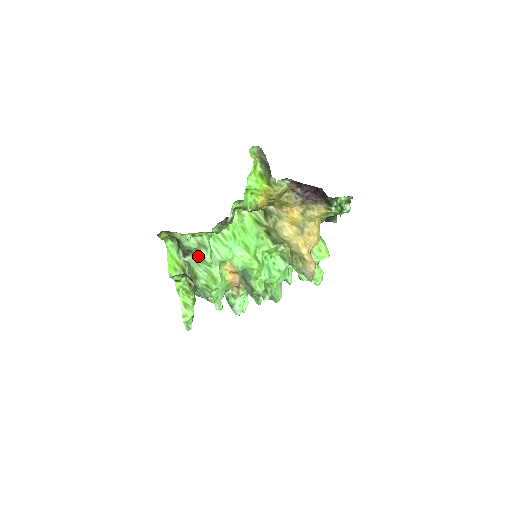
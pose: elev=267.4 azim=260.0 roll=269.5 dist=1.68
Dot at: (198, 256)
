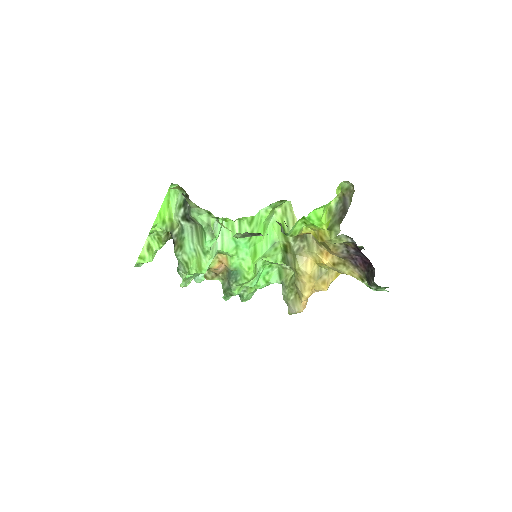
Dot at: (198, 232)
